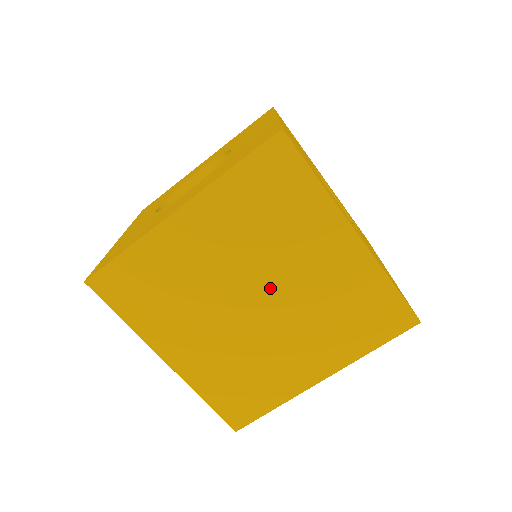
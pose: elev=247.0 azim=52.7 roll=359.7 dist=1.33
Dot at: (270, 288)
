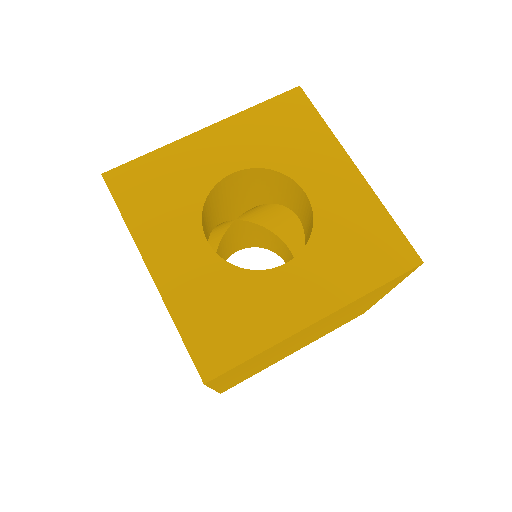
Dot at: occluded
